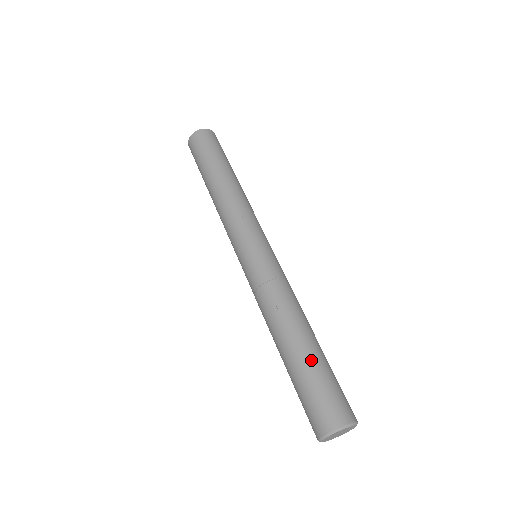
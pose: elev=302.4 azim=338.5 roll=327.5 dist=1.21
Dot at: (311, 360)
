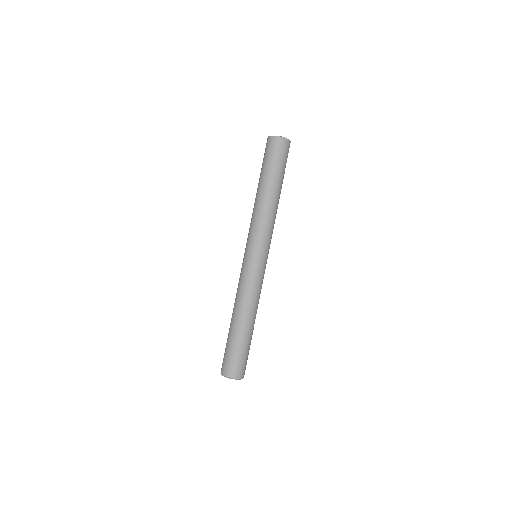
Dot at: (237, 339)
